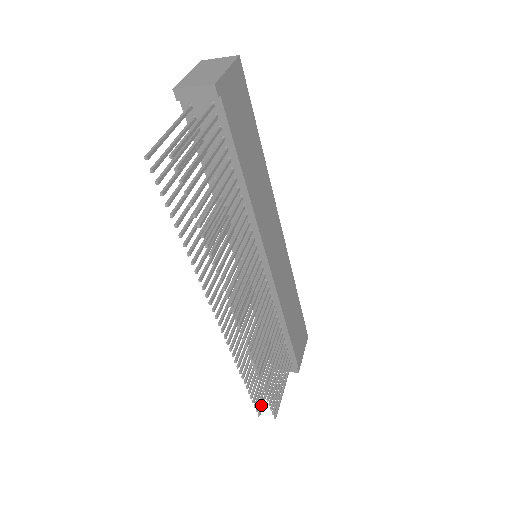
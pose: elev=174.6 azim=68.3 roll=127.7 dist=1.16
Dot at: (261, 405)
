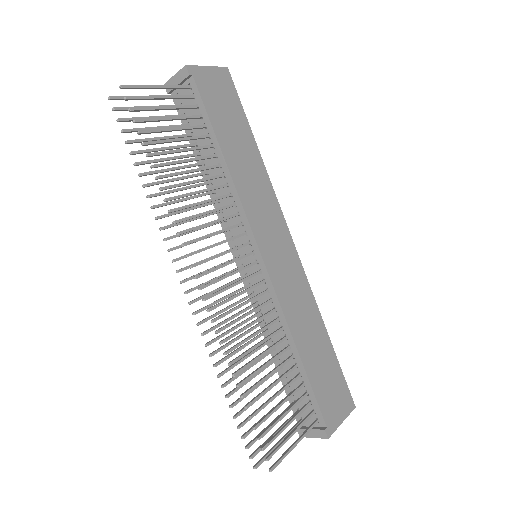
Dot at: (262, 458)
